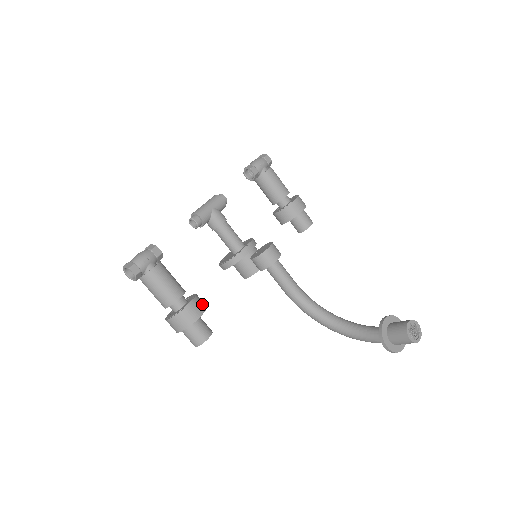
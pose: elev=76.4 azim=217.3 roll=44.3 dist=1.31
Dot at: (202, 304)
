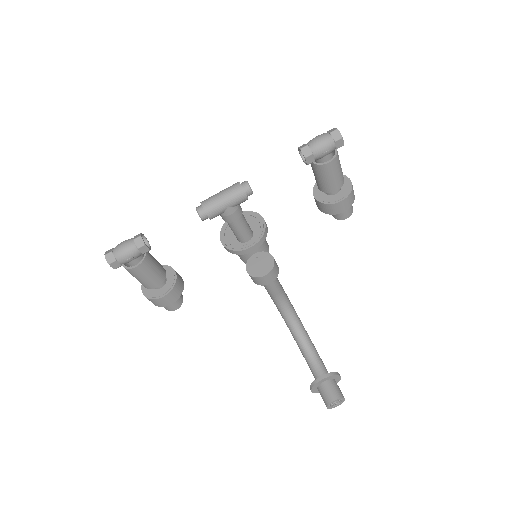
Dot at: (178, 293)
